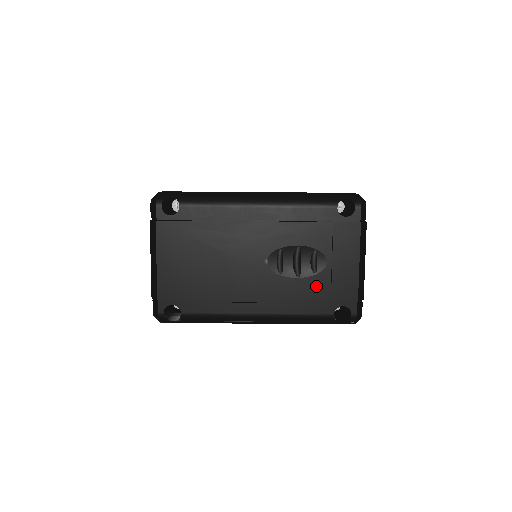
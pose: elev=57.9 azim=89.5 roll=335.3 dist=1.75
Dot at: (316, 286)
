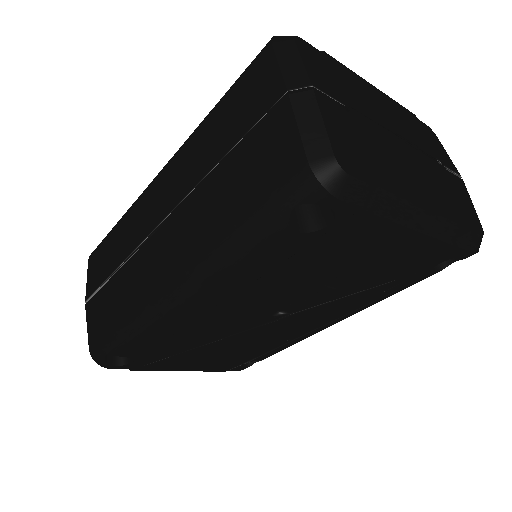
Dot at: (376, 282)
